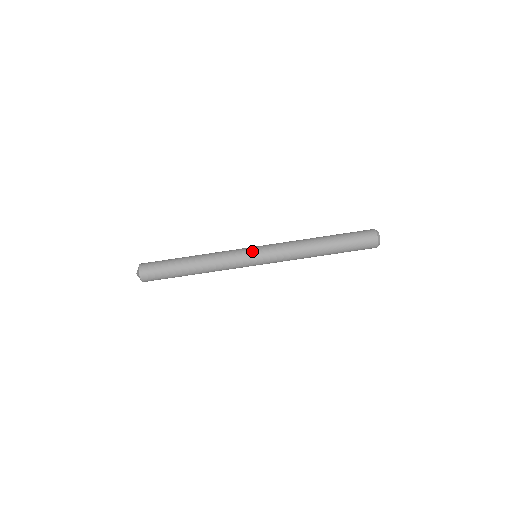
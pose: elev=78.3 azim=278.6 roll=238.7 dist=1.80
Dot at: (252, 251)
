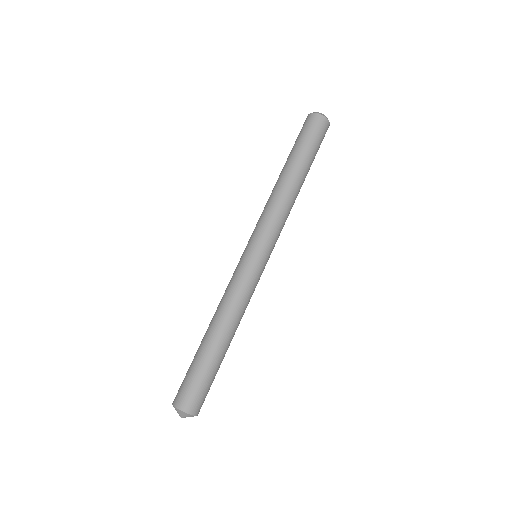
Dot at: (242, 254)
